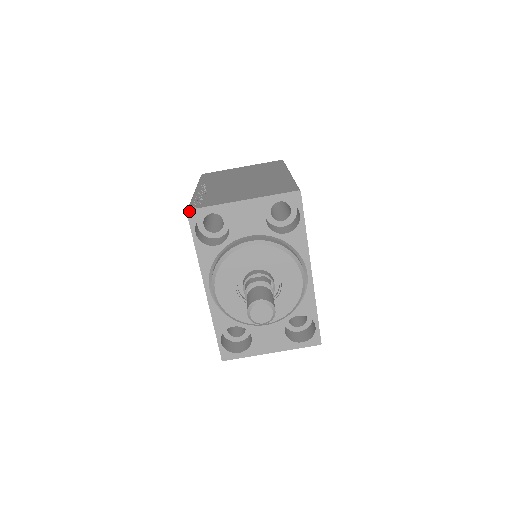
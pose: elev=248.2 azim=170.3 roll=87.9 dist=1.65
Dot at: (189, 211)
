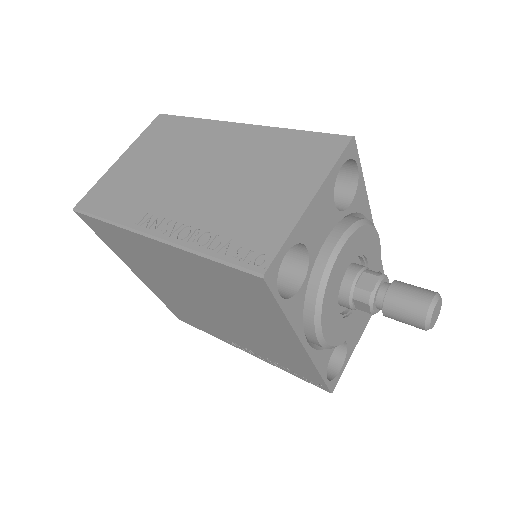
Dot at: (265, 274)
